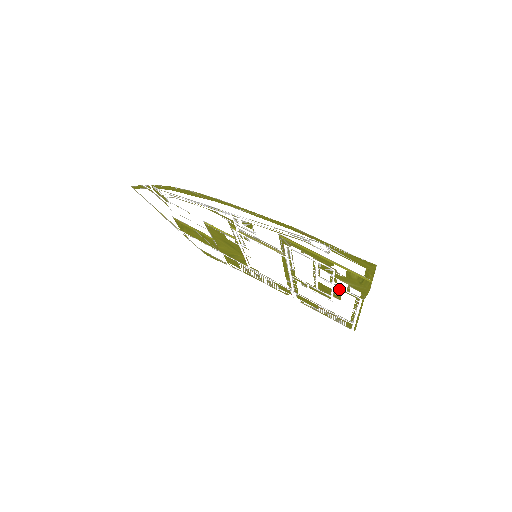
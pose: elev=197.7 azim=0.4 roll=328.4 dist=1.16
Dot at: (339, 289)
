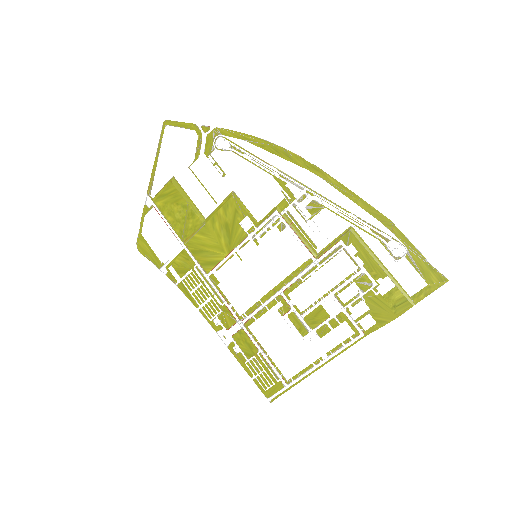
Dot at: (344, 317)
